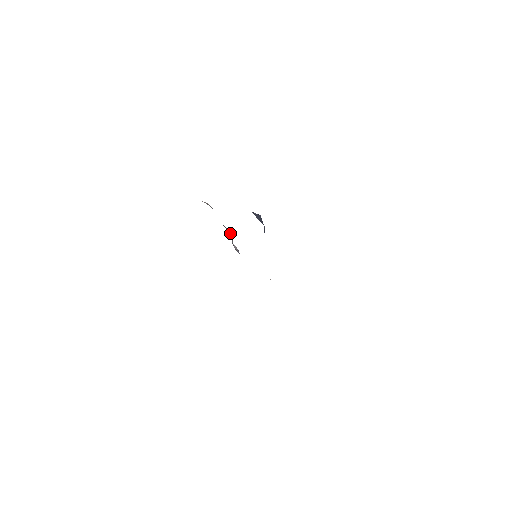
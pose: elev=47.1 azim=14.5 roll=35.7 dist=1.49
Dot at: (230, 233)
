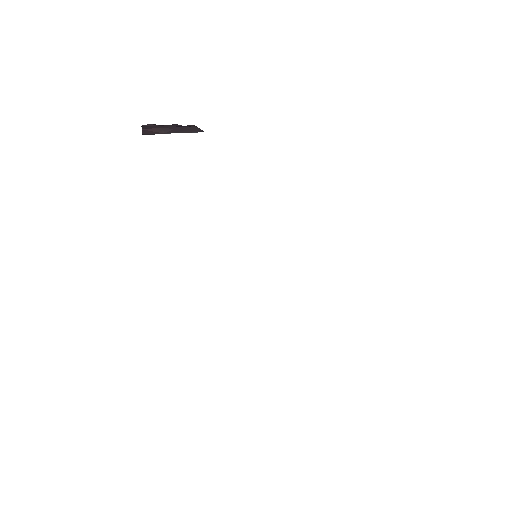
Dot at: occluded
